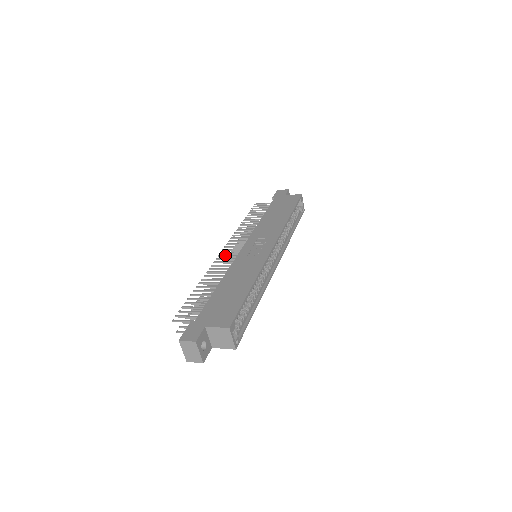
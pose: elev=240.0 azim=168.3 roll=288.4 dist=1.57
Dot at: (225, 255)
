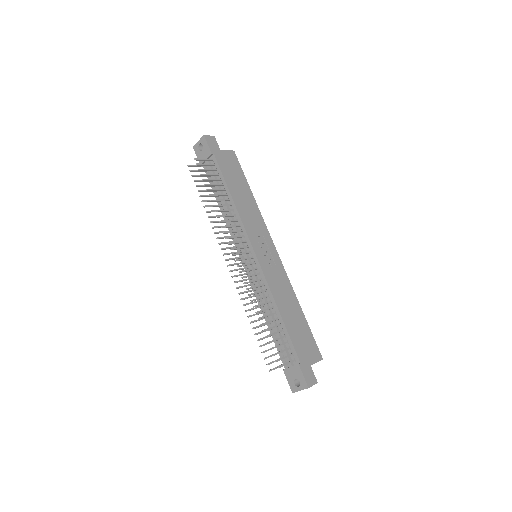
Dot at: (244, 265)
